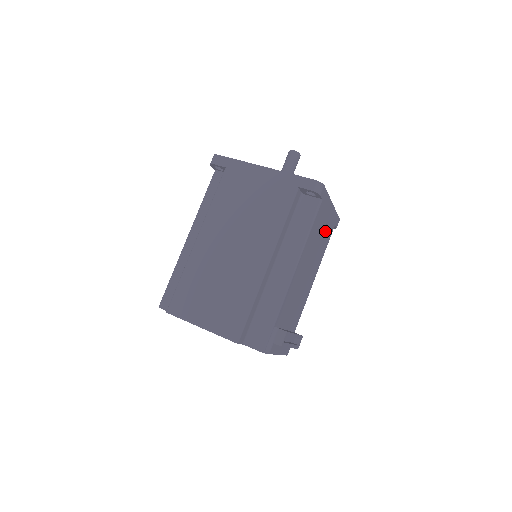
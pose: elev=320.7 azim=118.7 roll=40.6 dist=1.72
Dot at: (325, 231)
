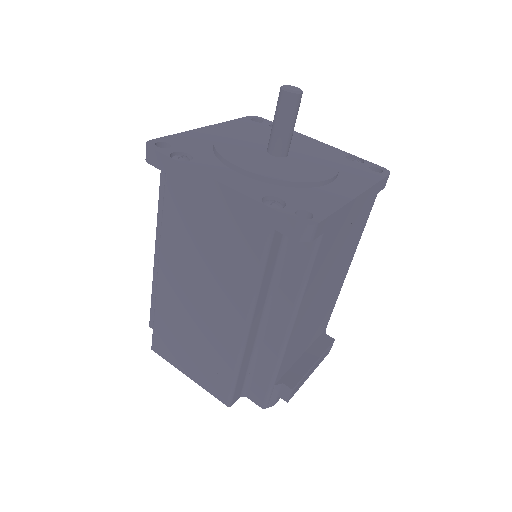
Dot at: (352, 228)
